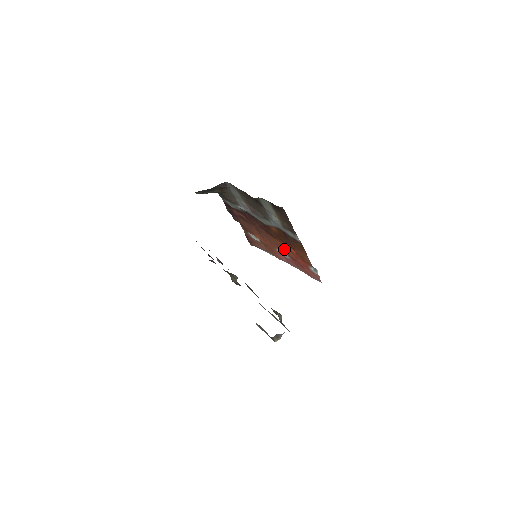
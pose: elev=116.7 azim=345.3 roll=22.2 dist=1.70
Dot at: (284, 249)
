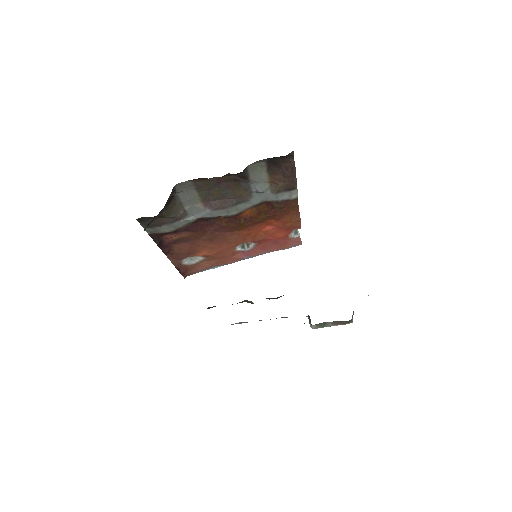
Dot at: (252, 236)
